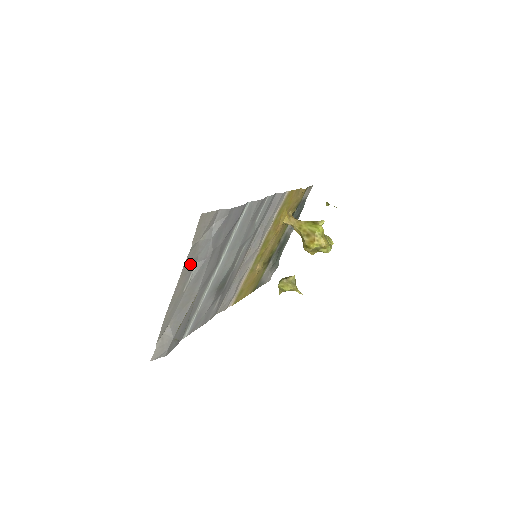
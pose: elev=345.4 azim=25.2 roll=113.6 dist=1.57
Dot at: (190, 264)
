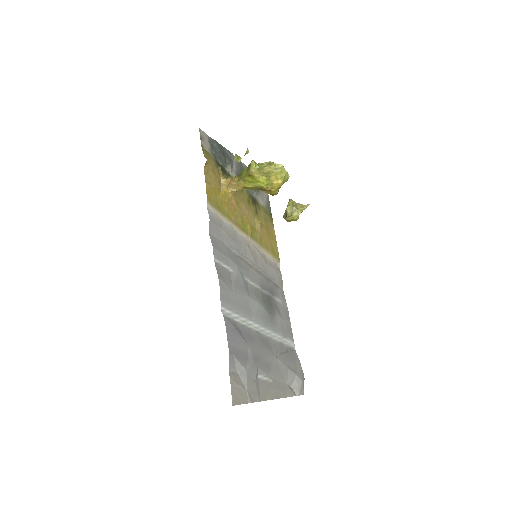
Dot at: (259, 389)
